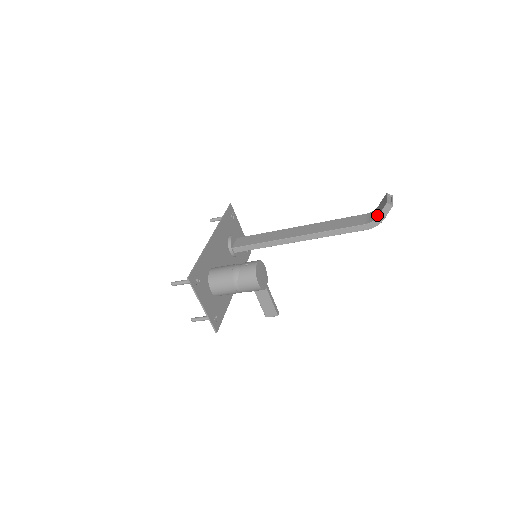
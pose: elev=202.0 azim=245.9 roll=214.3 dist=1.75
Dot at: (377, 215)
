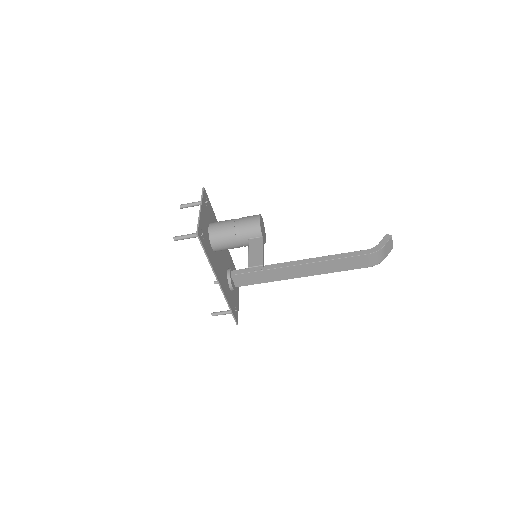
Dot at: (378, 245)
